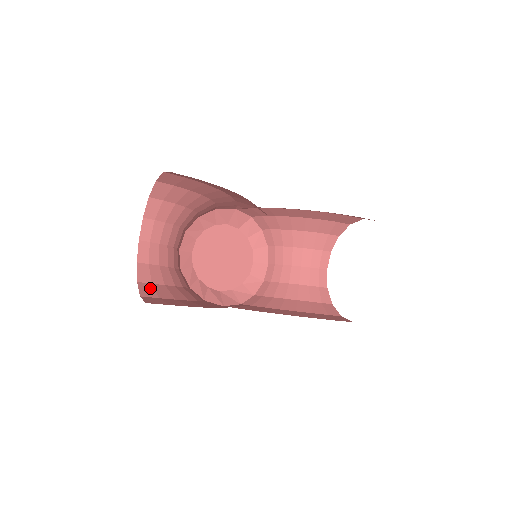
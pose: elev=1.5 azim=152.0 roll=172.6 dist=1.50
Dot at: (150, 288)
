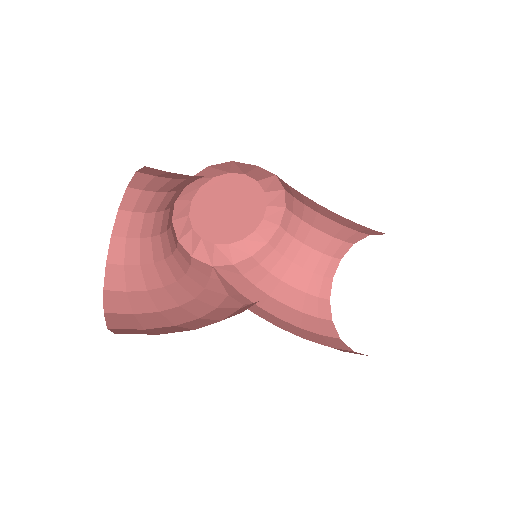
Dot at: (120, 274)
